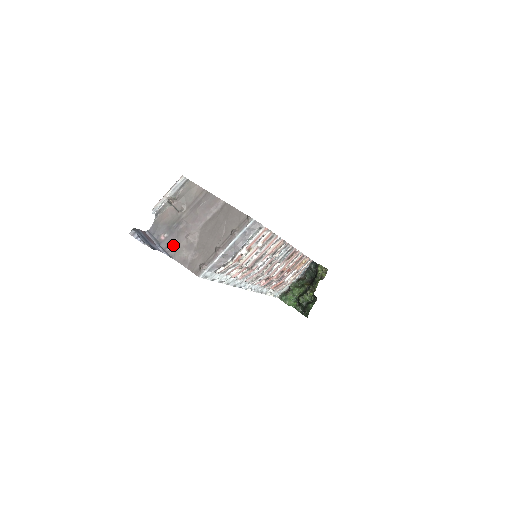
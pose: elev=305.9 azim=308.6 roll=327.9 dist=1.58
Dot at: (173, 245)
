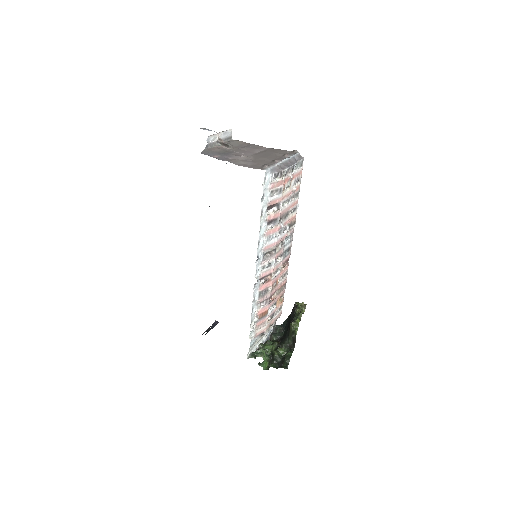
Dot at: (229, 159)
